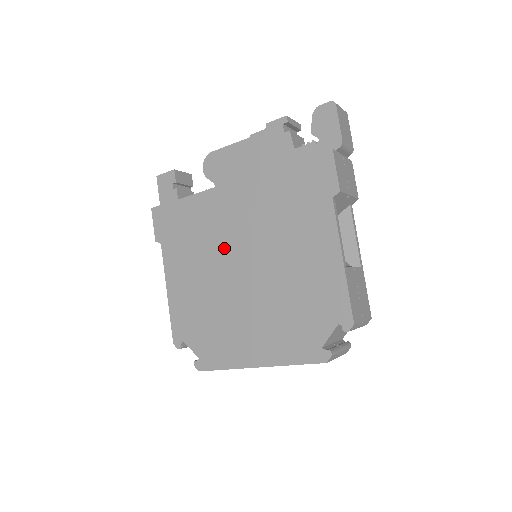
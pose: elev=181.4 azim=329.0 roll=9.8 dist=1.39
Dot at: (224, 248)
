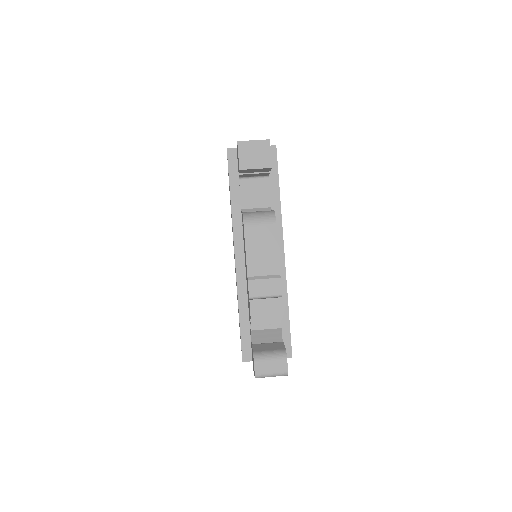
Dot at: occluded
